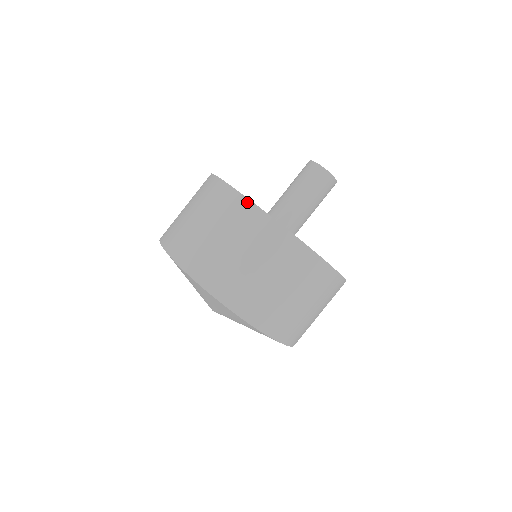
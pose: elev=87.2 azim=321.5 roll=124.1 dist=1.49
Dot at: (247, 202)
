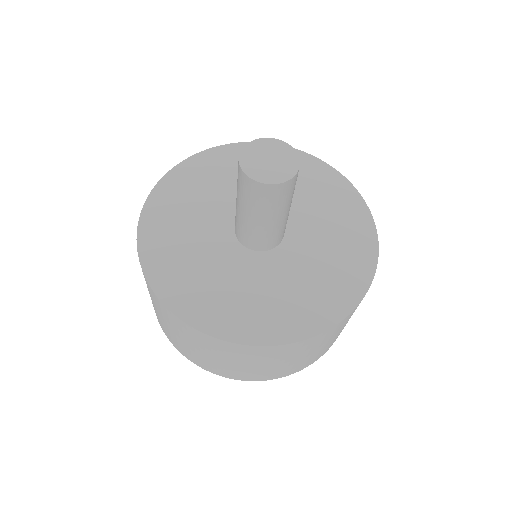
Dot at: (151, 290)
